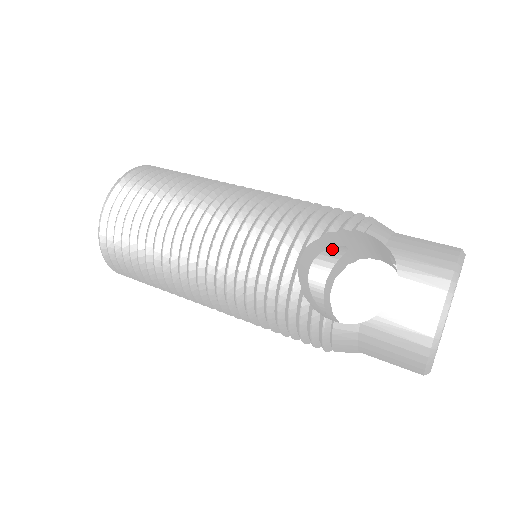
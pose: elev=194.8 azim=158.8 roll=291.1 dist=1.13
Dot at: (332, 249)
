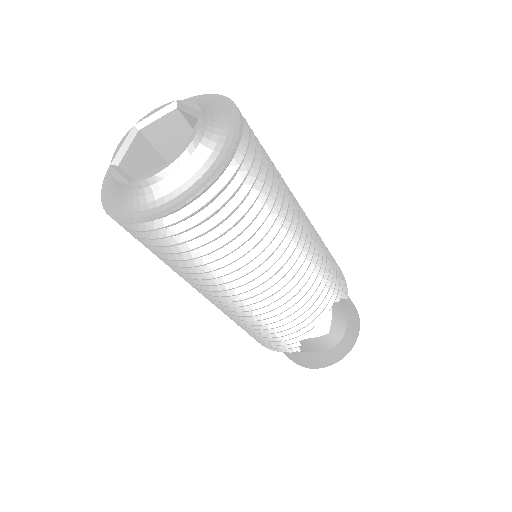
Dot at: occluded
